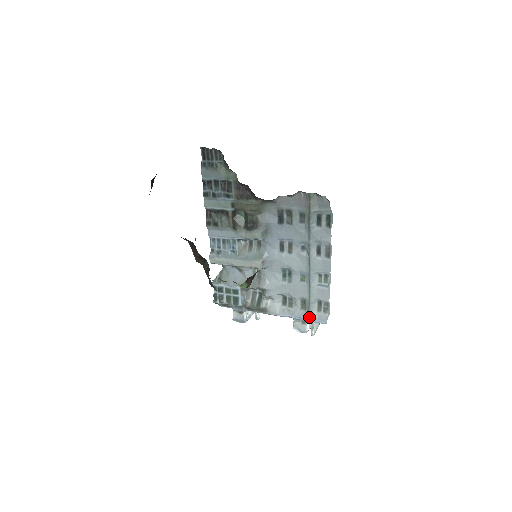
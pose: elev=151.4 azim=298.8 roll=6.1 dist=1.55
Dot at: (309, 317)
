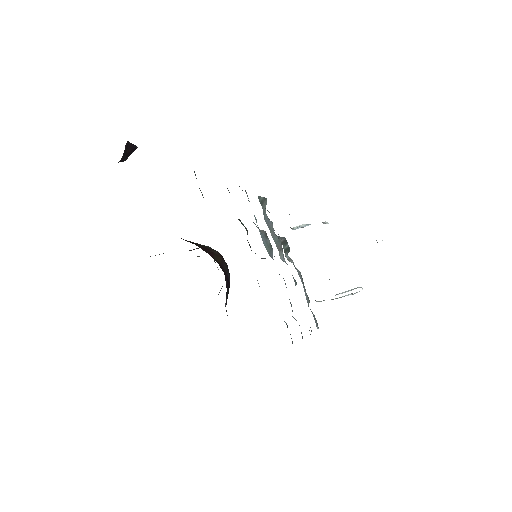
Dot at: occluded
